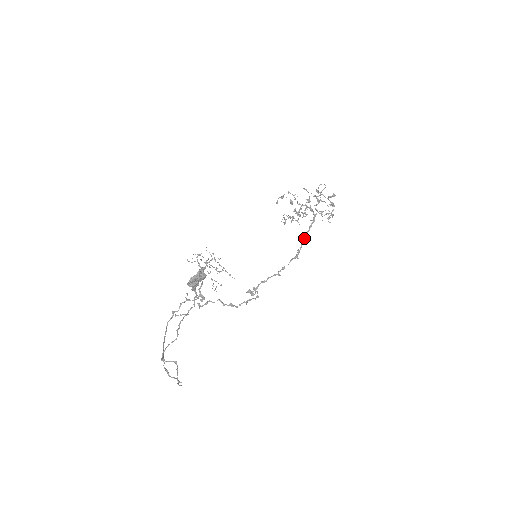
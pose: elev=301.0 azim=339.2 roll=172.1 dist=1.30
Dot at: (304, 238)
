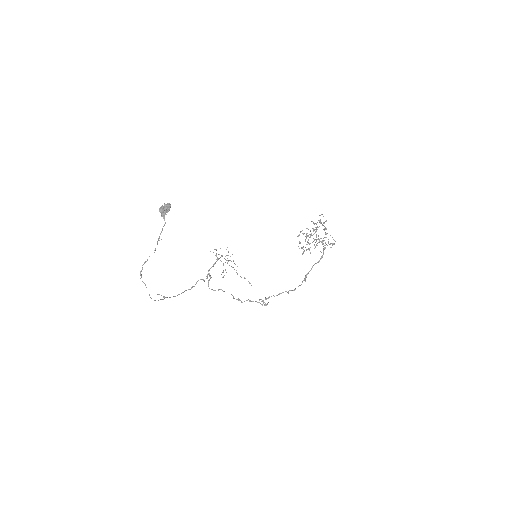
Dot at: (313, 265)
